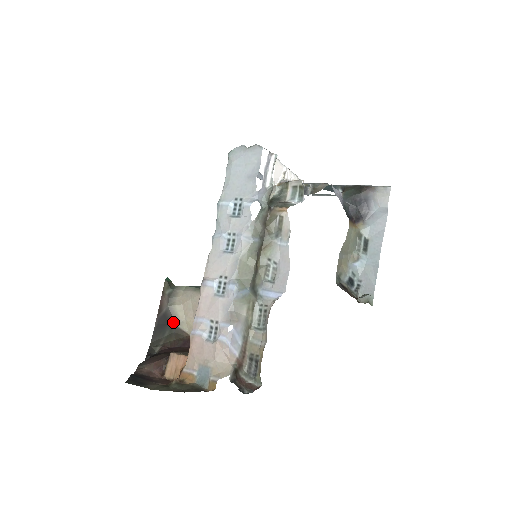
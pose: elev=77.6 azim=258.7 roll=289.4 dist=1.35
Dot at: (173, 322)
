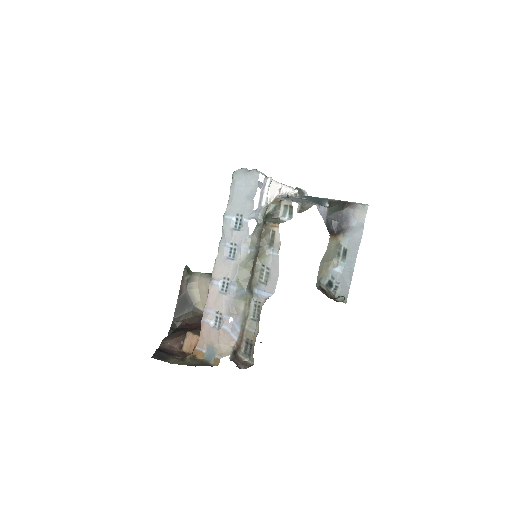
Dot at: (191, 302)
